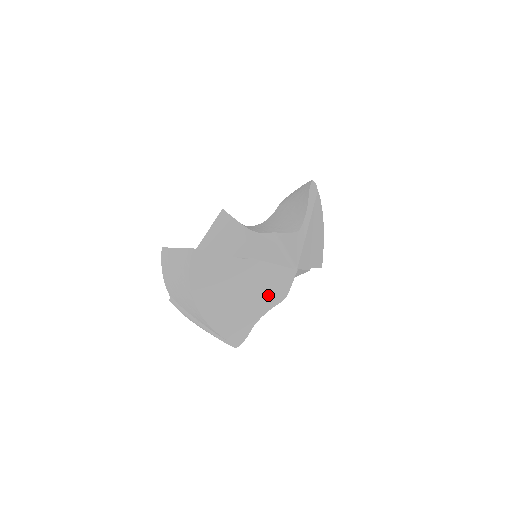
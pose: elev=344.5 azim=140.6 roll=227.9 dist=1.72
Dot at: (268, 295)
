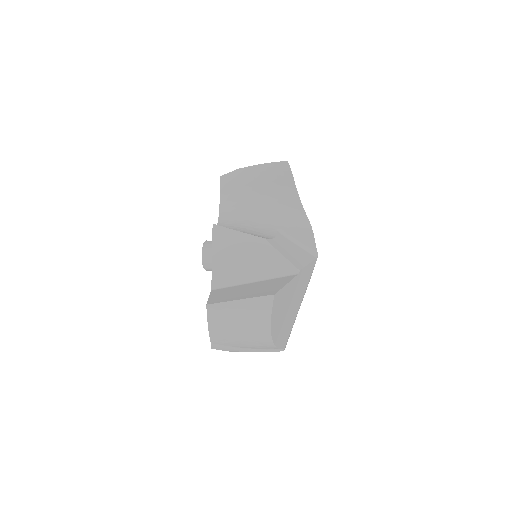
Dot at: occluded
